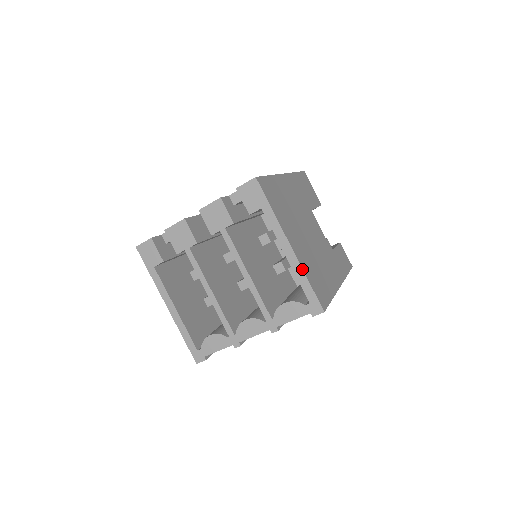
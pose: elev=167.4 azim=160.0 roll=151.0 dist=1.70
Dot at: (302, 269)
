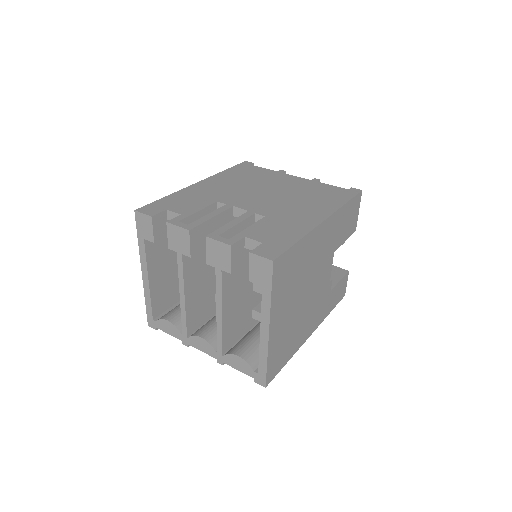
Dot at: (267, 352)
